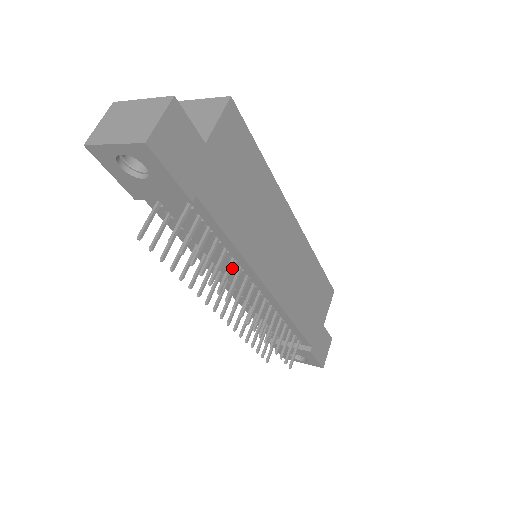
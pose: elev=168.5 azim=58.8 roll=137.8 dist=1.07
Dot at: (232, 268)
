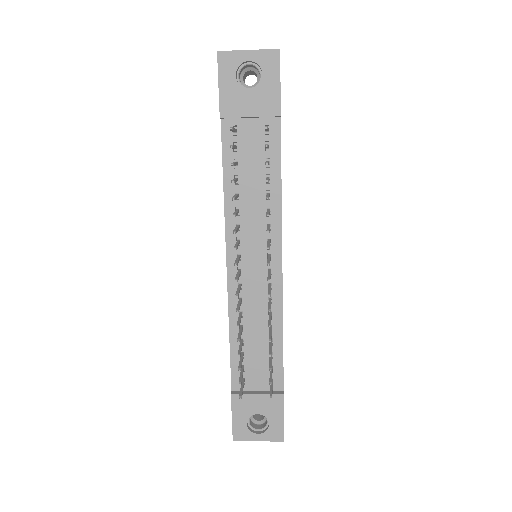
Dot at: (258, 228)
